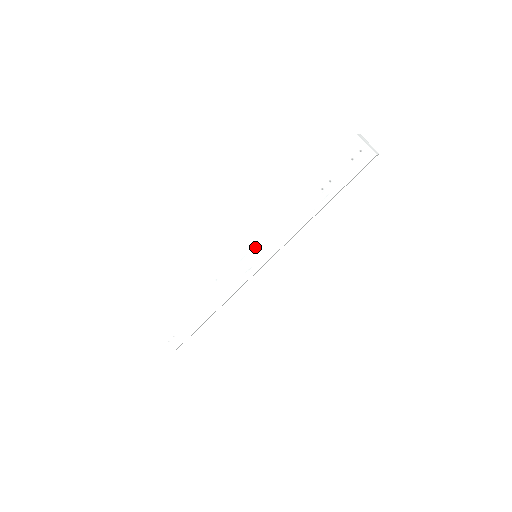
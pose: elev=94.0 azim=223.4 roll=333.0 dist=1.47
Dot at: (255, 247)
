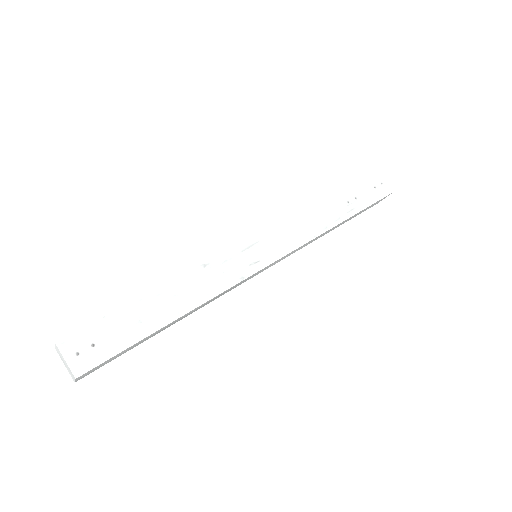
Dot at: (269, 237)
